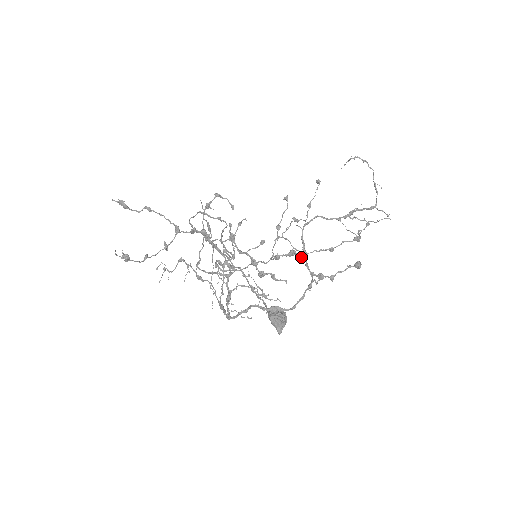
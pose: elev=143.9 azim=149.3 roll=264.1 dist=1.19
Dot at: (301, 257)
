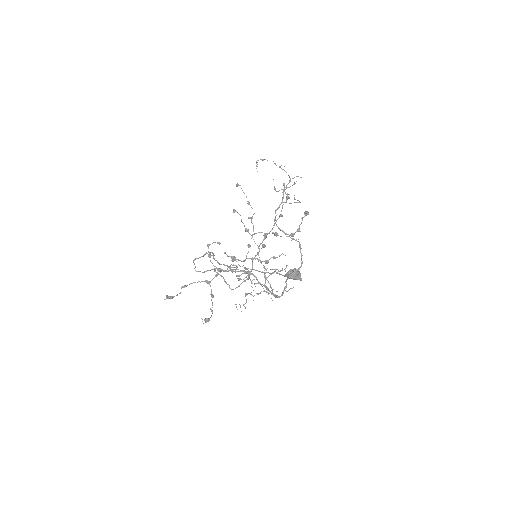
Dot at: (275, 235)
